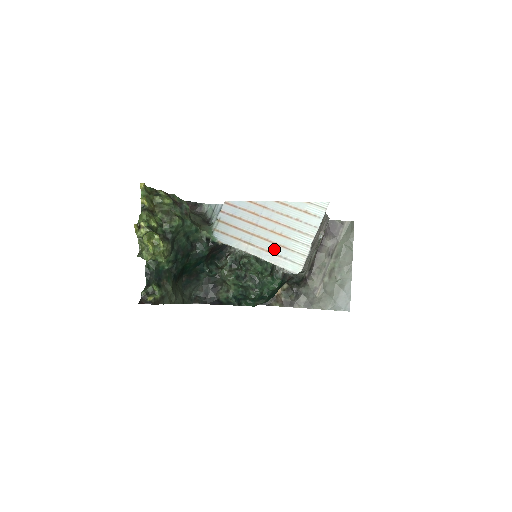
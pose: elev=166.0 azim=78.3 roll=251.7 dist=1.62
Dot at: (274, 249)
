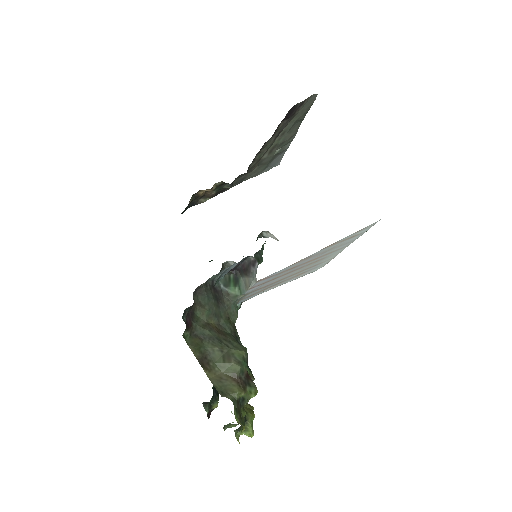
Dot at: (304, 272)
